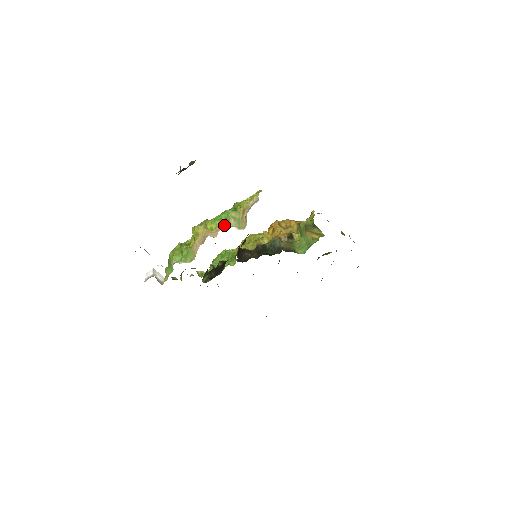
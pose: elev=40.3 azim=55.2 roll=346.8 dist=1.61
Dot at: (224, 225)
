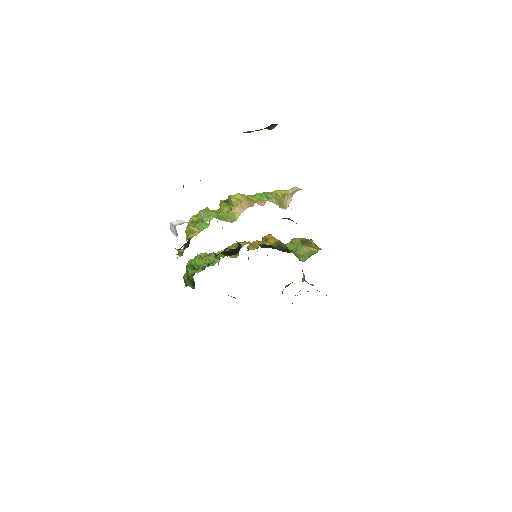
Dot at: (268, 200)
